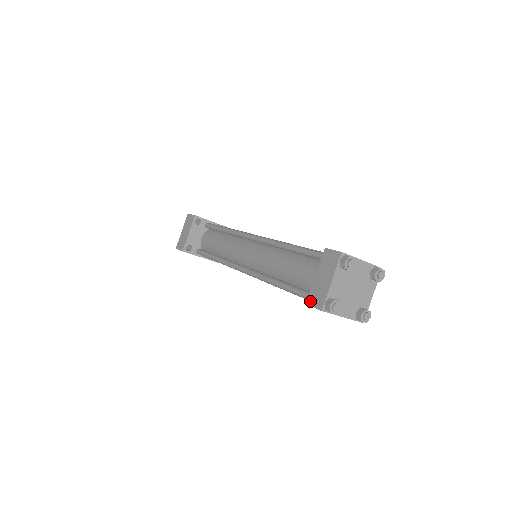
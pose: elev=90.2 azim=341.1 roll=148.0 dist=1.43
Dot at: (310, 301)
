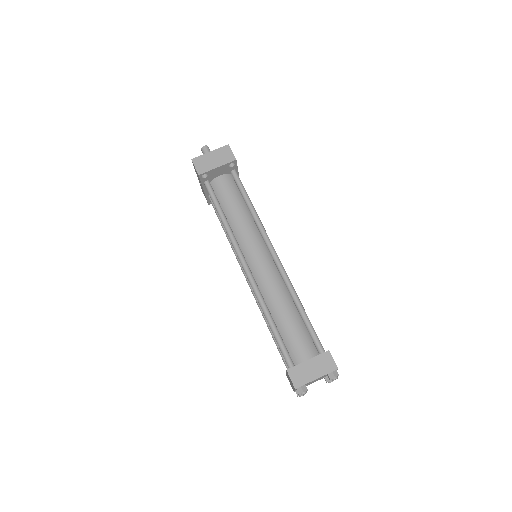
Dot at: (292, 372)
